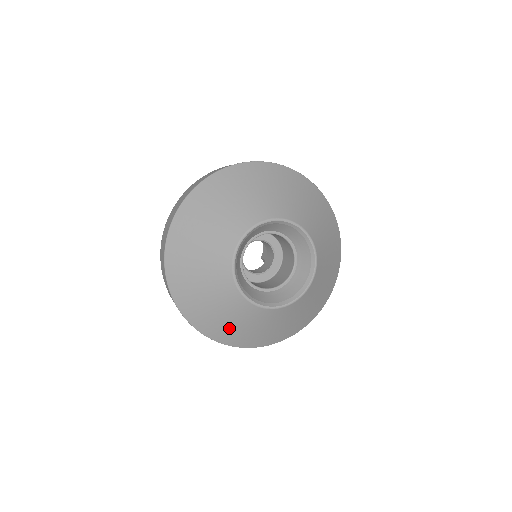
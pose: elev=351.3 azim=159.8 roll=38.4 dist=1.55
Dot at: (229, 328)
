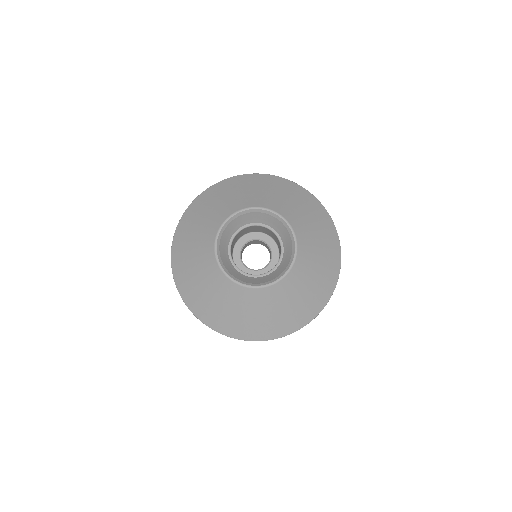
Dot at: (279, 318)
